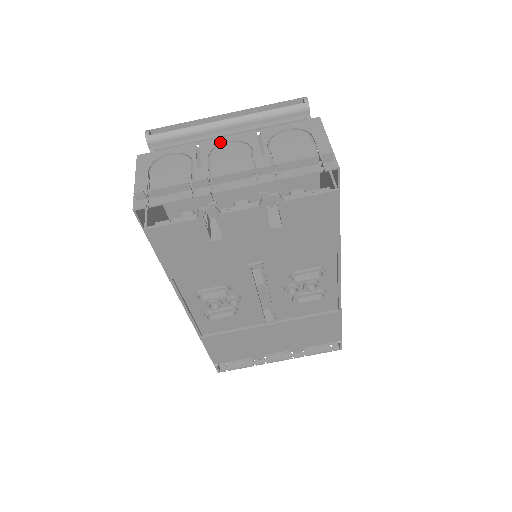
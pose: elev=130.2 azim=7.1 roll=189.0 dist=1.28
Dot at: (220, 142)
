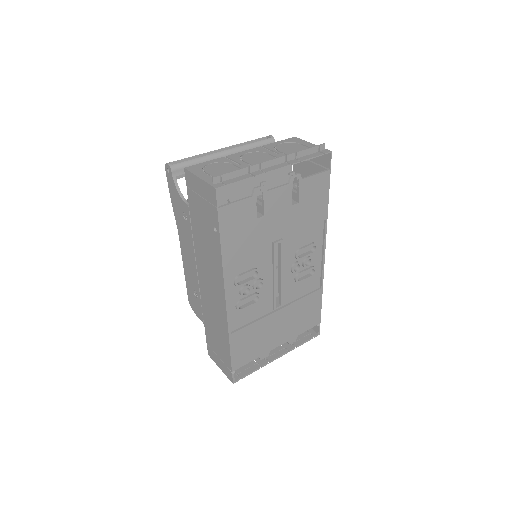
Dot at: (242, 154)
